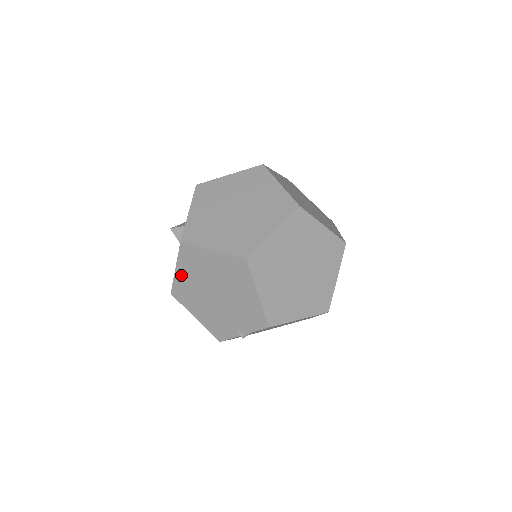
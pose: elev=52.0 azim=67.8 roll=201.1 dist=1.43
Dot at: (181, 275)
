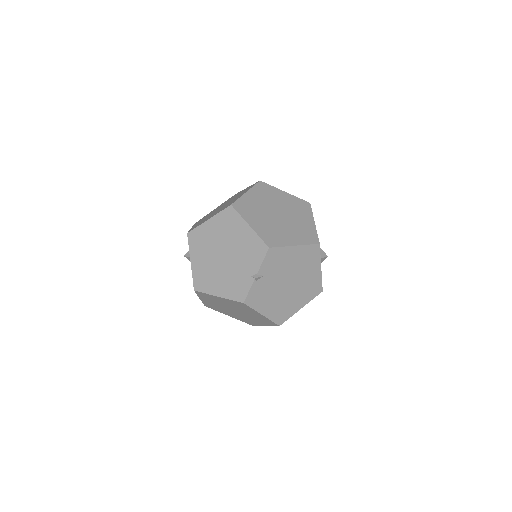
Dot at: (196, 263)
